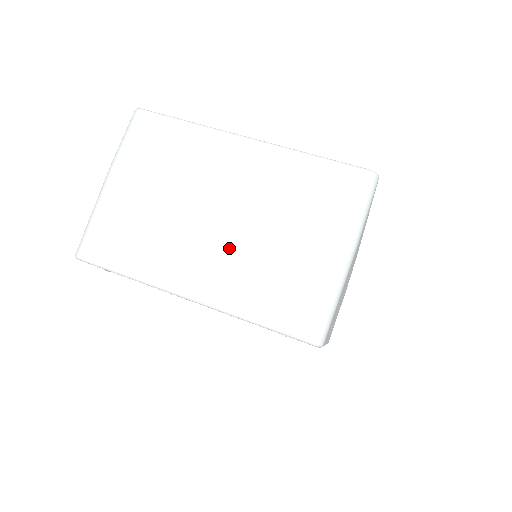
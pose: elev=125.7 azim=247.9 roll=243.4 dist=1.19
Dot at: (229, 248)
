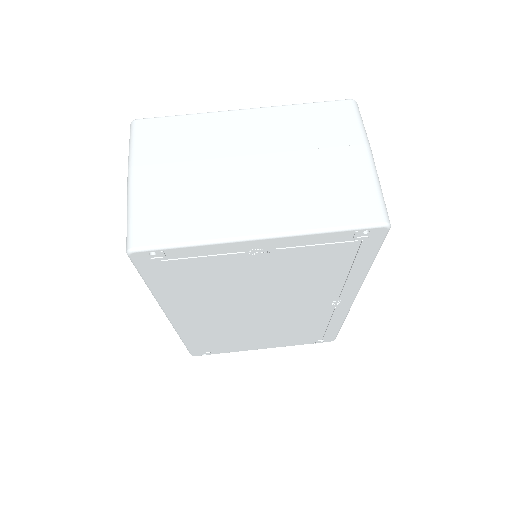
Dot at: (274, 186)
